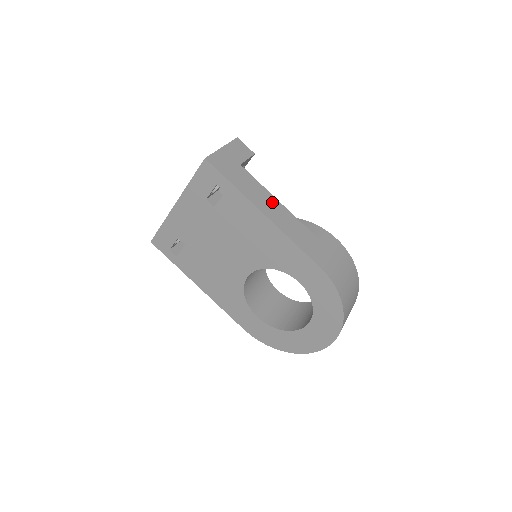
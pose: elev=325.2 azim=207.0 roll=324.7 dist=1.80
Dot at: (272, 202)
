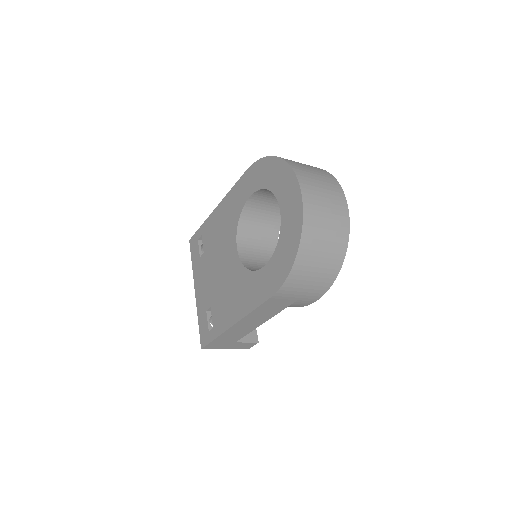
Dot at: occluded
